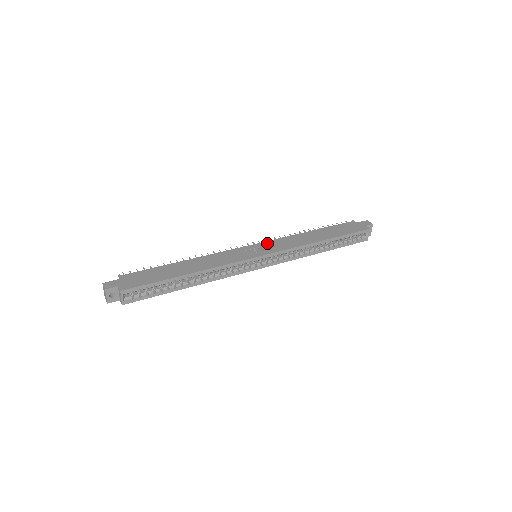
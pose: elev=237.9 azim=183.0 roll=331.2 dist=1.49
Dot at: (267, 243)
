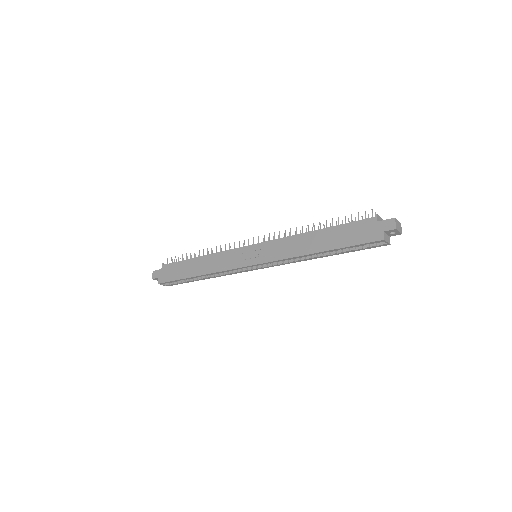
Dot at: (264, 245)
